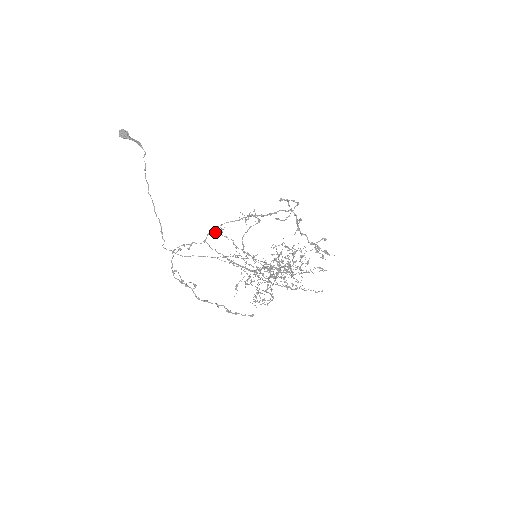
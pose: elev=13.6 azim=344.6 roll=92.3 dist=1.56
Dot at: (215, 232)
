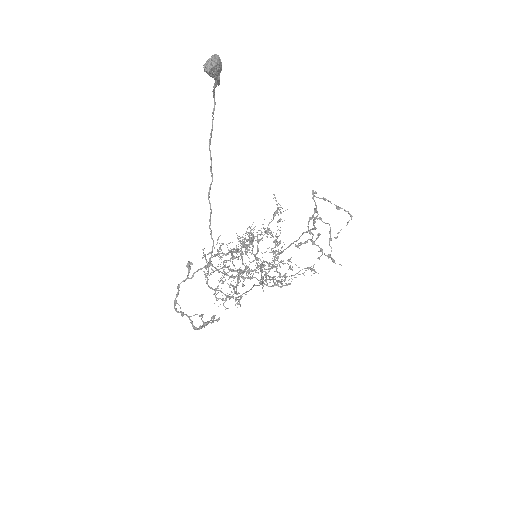
Dot at: (247, 241)
